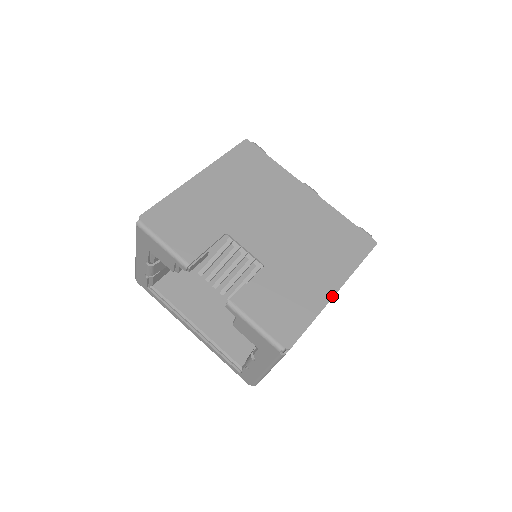
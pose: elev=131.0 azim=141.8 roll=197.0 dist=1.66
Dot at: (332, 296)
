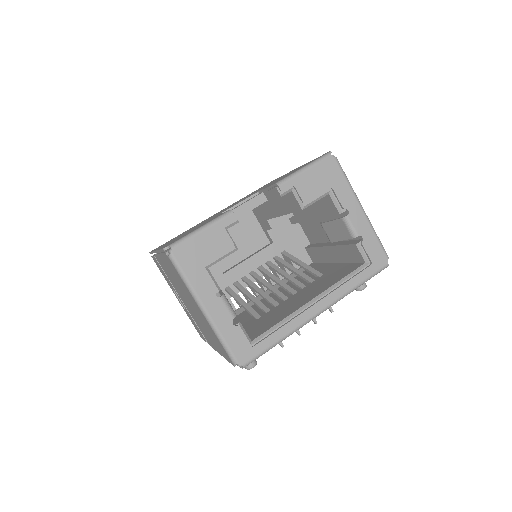
Dot at: (300, 166)
